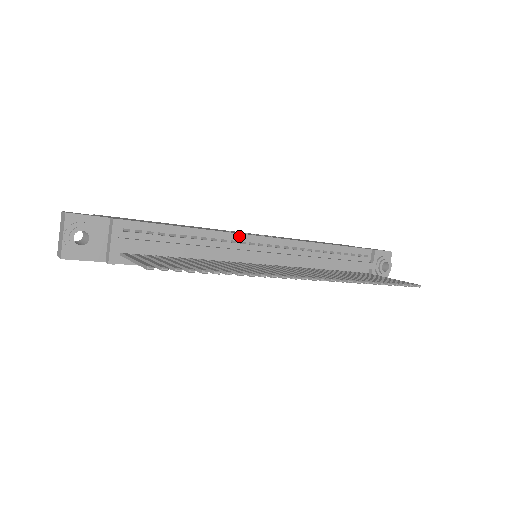
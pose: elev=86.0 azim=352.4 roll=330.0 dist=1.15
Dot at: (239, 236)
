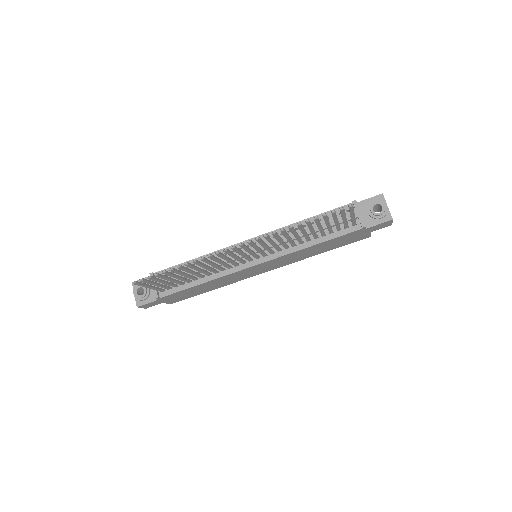
Dot at: (229, 248)
